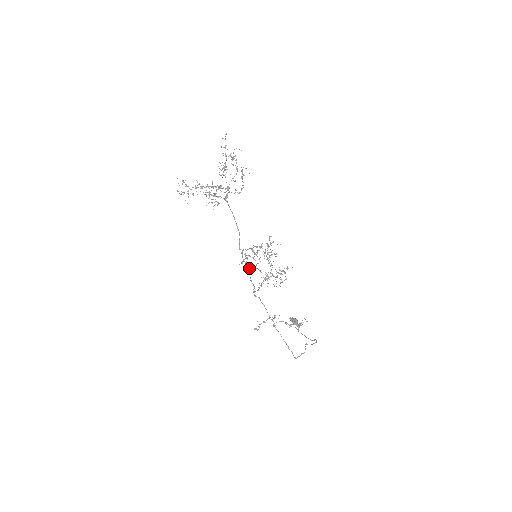
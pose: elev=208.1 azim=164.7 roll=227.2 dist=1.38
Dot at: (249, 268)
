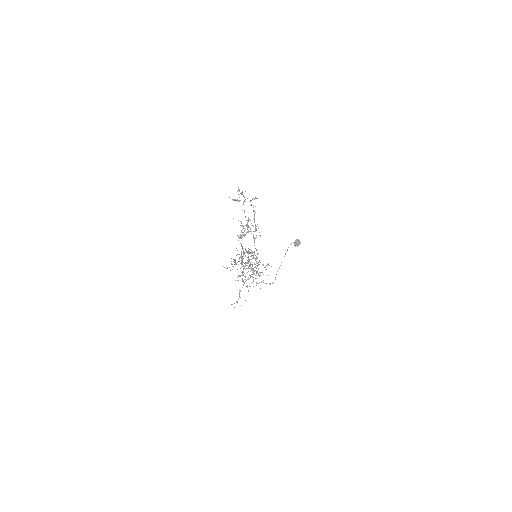
Dot at: occluded
